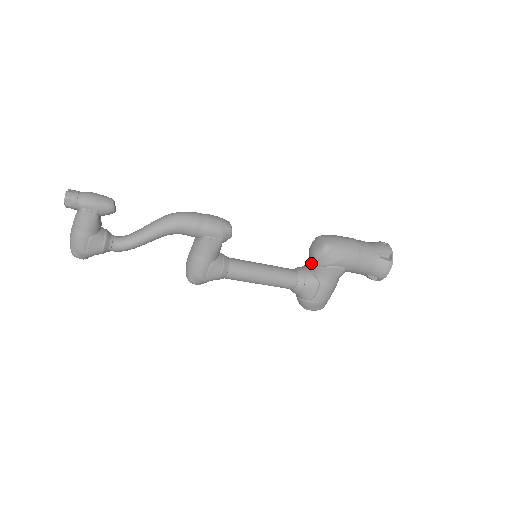
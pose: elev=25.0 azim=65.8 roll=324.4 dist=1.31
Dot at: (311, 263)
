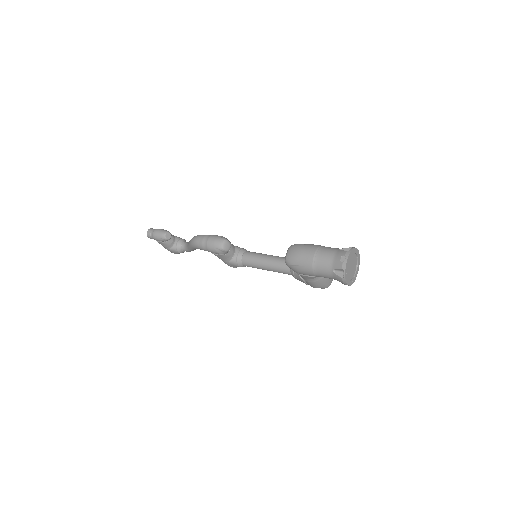
Dot at: occluded
